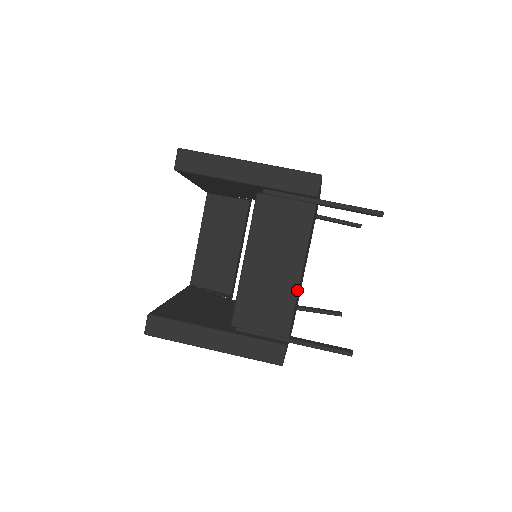
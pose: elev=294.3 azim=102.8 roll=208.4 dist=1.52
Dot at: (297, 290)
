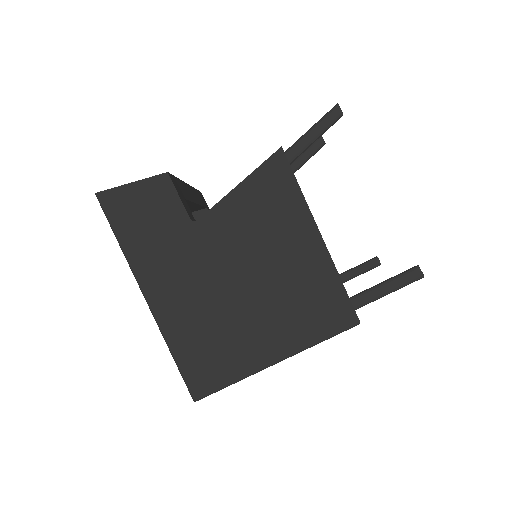
Dot at: occluded
